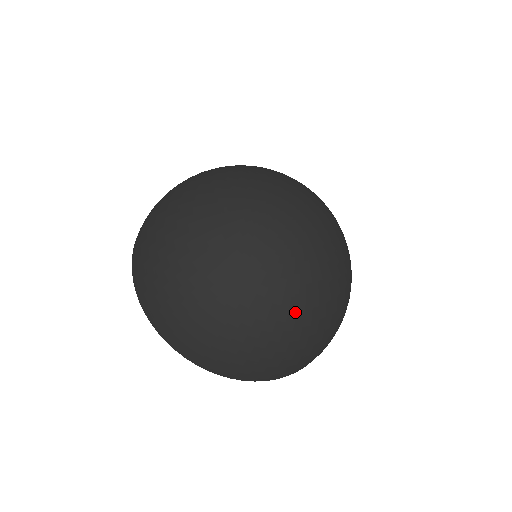
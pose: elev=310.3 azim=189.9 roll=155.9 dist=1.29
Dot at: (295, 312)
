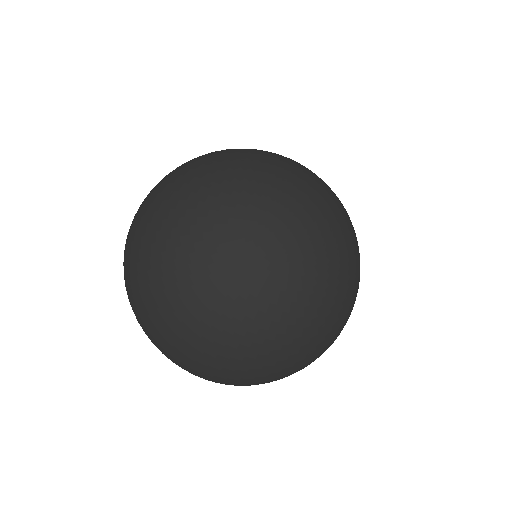
Dot at: (188, 286)
